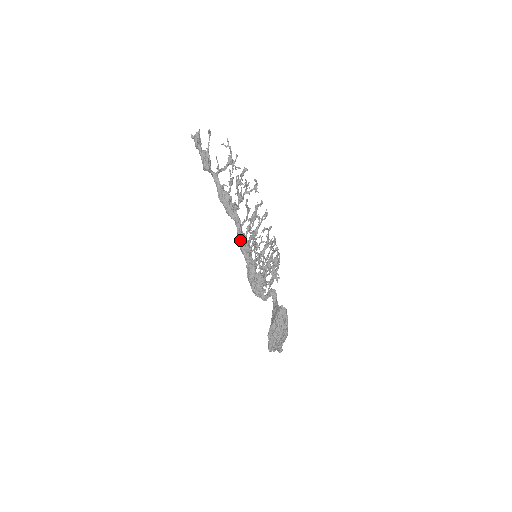
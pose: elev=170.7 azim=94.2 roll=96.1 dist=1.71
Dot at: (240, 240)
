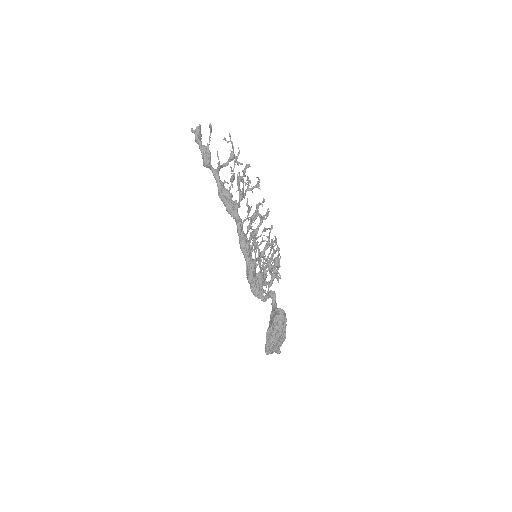
Dot at: (240, 239)
